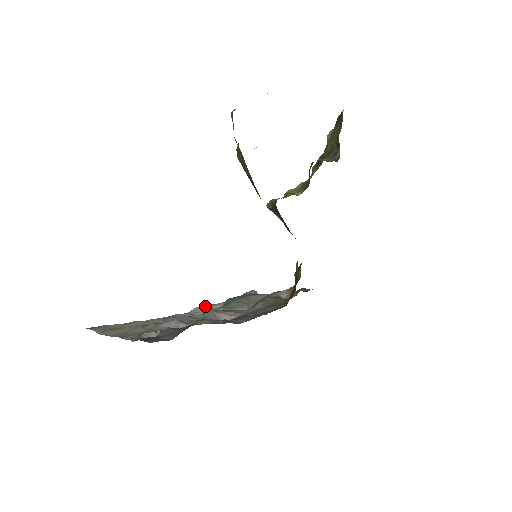
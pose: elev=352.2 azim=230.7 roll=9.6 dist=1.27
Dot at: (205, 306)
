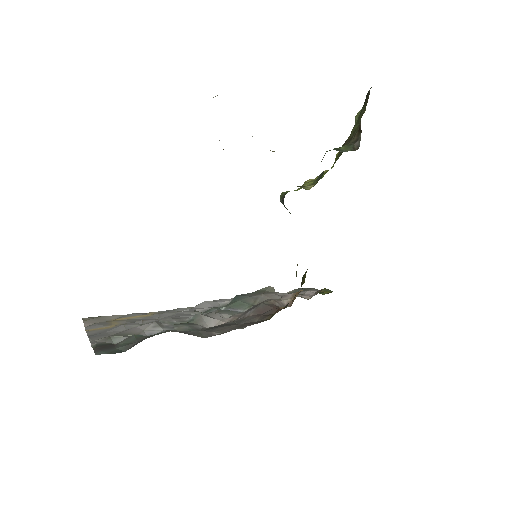
Dot at: (213, 301)
